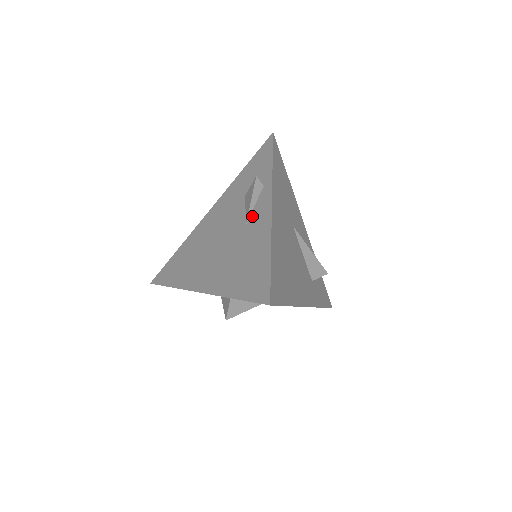
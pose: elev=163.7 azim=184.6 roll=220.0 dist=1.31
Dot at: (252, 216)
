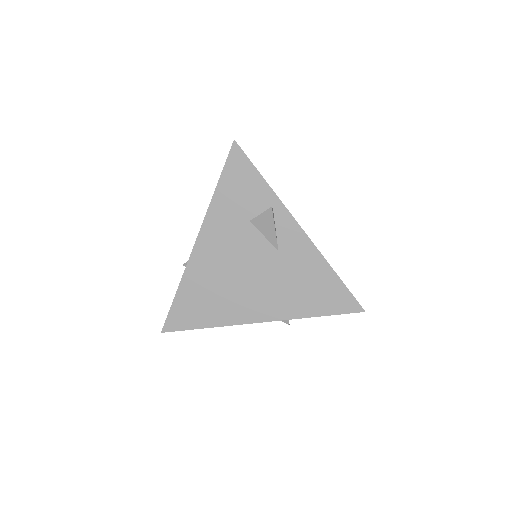
Dot at: (282, 242)
